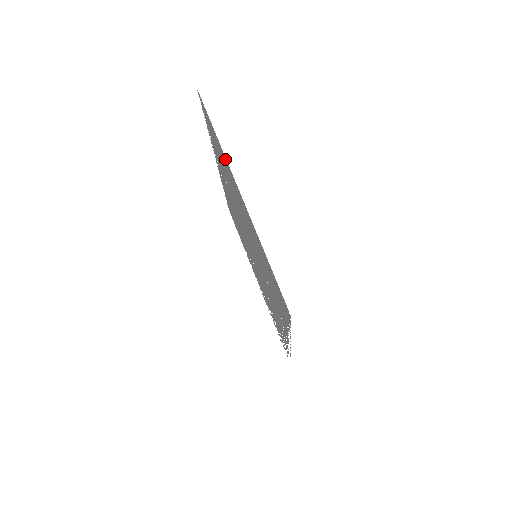
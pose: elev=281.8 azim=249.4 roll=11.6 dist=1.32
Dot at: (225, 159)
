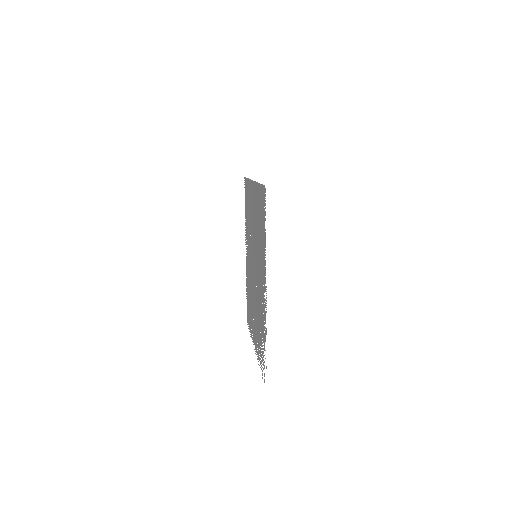
Dot at: occluded
